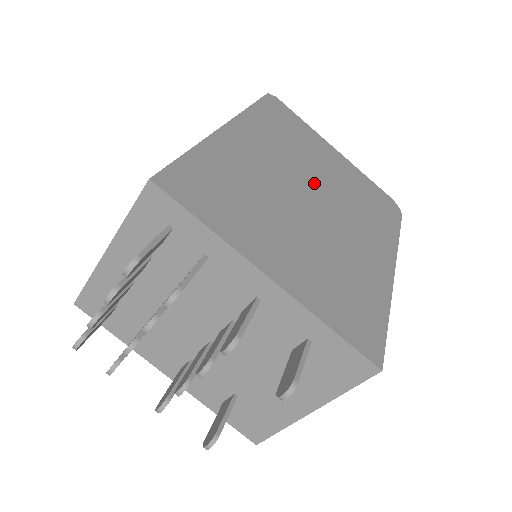
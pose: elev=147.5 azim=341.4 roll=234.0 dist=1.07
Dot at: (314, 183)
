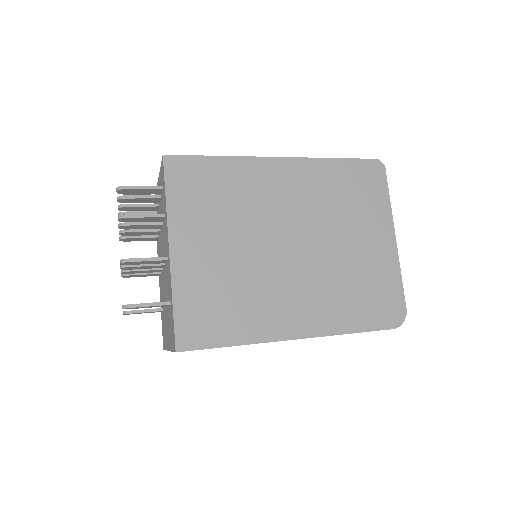
Dot at: (312, 239)
